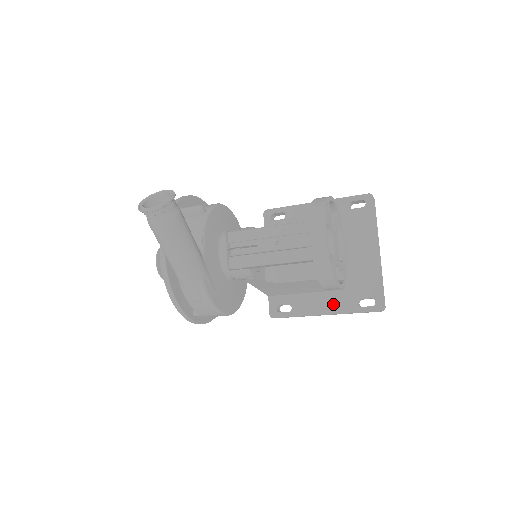
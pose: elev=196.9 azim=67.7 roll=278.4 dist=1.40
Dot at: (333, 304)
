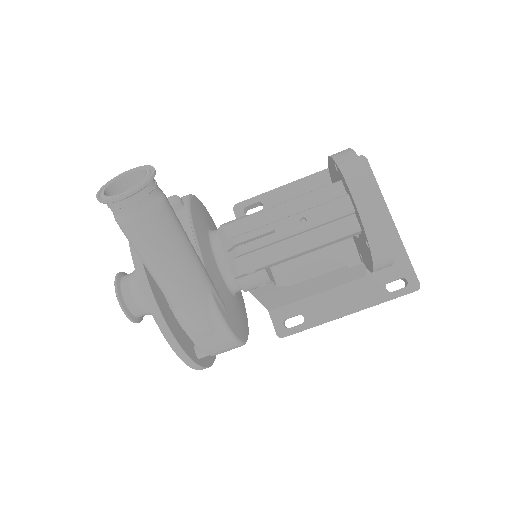
Dot at: (356, 298)
